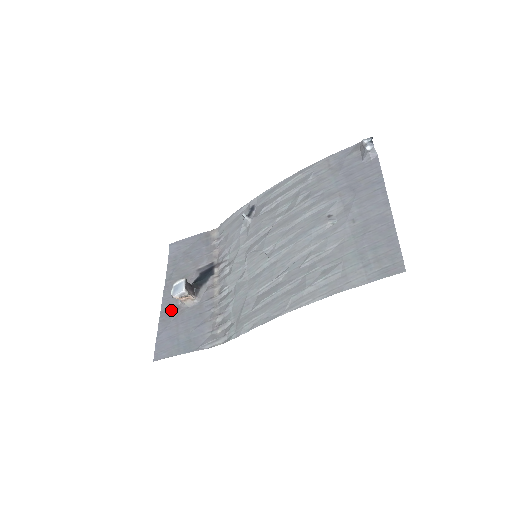
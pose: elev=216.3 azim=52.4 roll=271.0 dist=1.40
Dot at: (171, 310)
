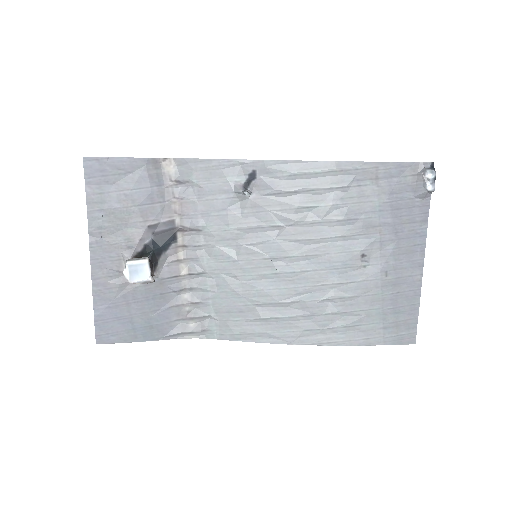
Dot at: (112, 280)
